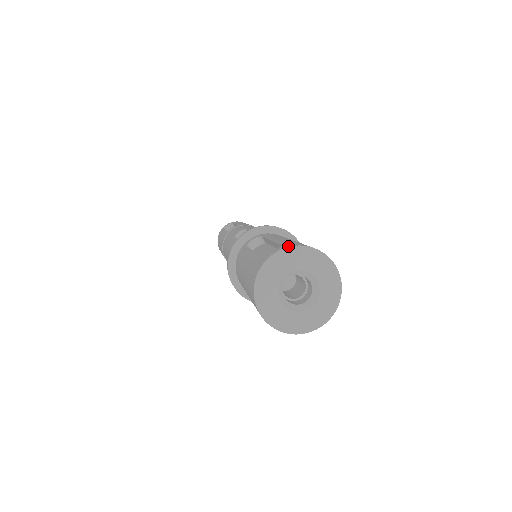
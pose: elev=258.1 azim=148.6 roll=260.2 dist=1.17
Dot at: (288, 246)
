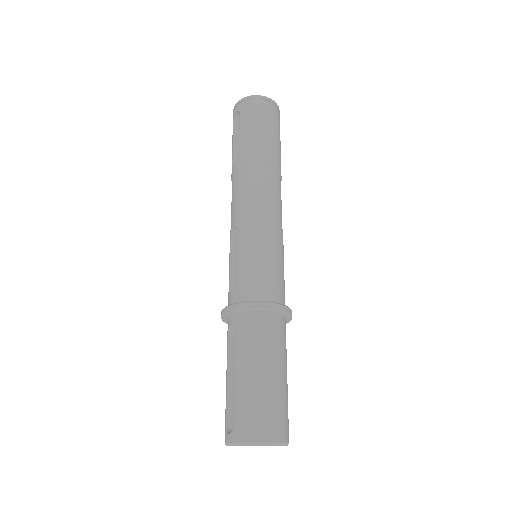
Dot at: (235, 441)
